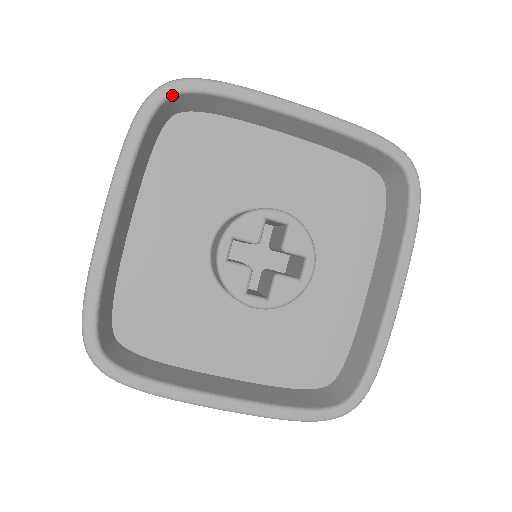
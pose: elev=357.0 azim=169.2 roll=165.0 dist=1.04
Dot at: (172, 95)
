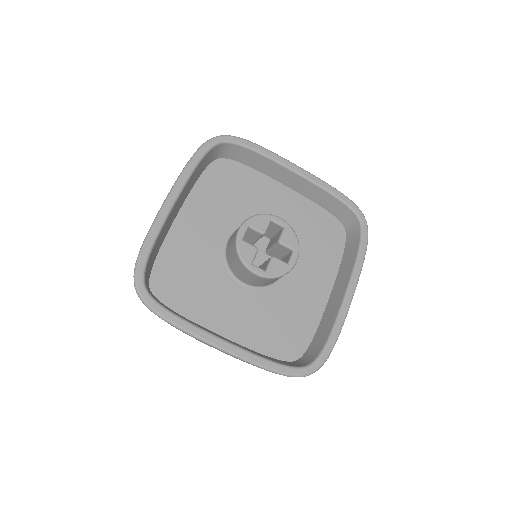
Dot at: (223, 142)
